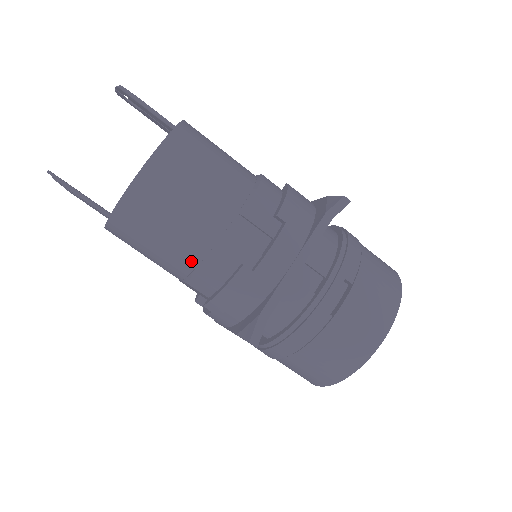
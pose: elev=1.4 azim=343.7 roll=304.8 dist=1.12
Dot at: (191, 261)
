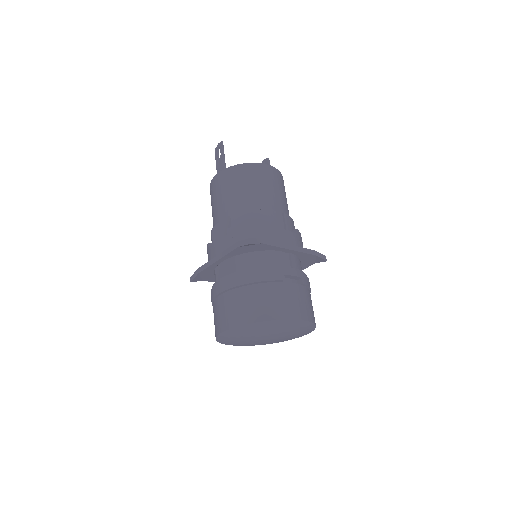
Dot at: (245, 207)
